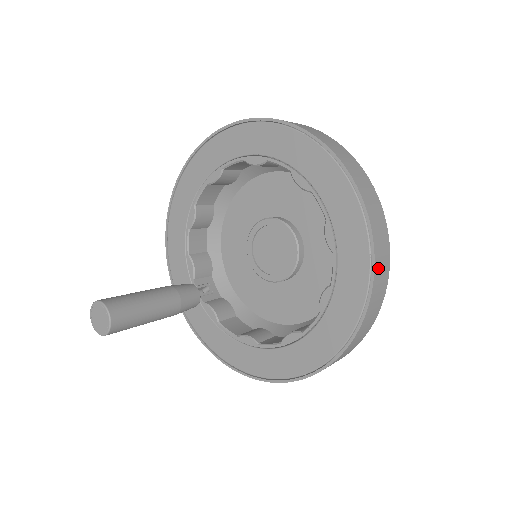
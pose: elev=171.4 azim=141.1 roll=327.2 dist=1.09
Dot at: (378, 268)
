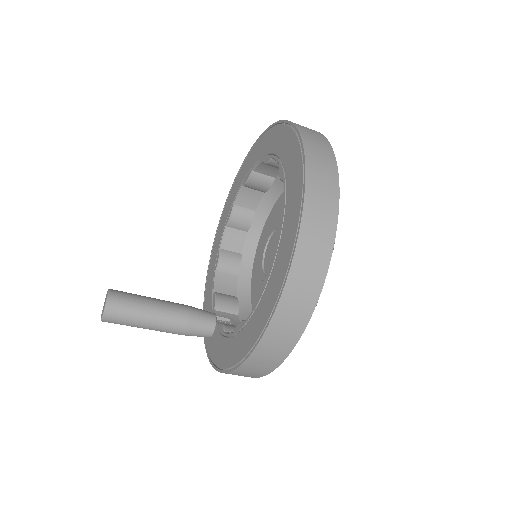
Dot at: (313, 163)
